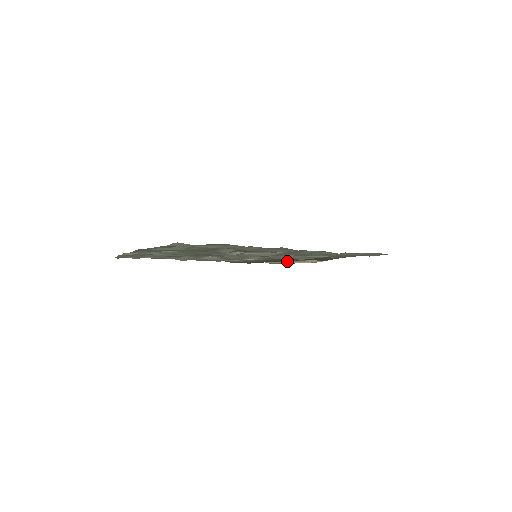
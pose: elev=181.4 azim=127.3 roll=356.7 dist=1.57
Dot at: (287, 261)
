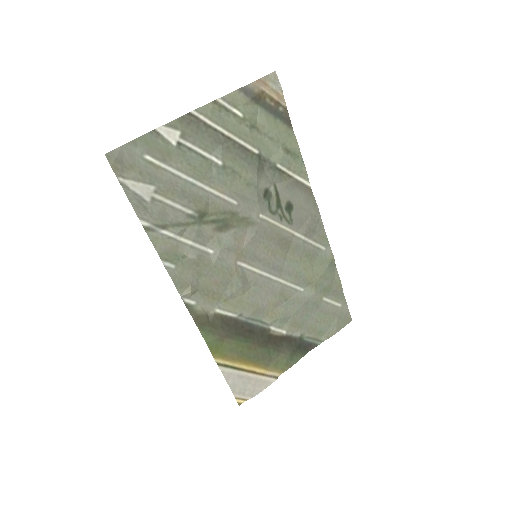
Dot at: (241, 367)
